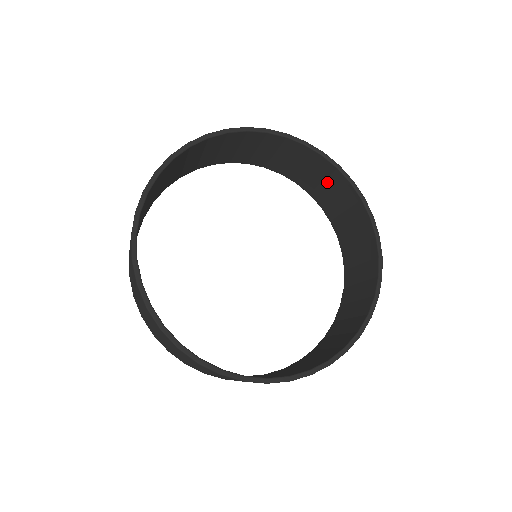
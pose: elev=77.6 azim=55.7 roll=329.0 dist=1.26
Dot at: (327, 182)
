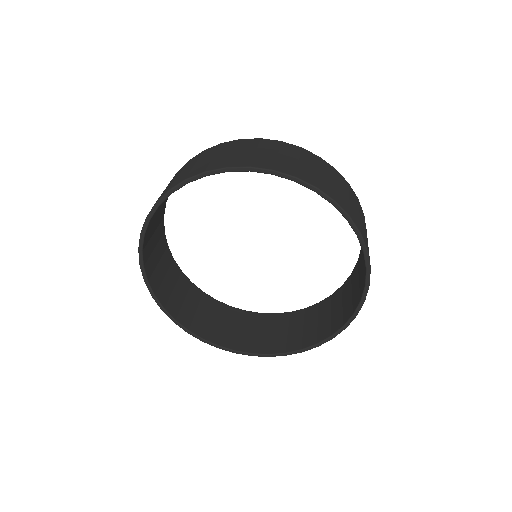
Dot at: occluded
